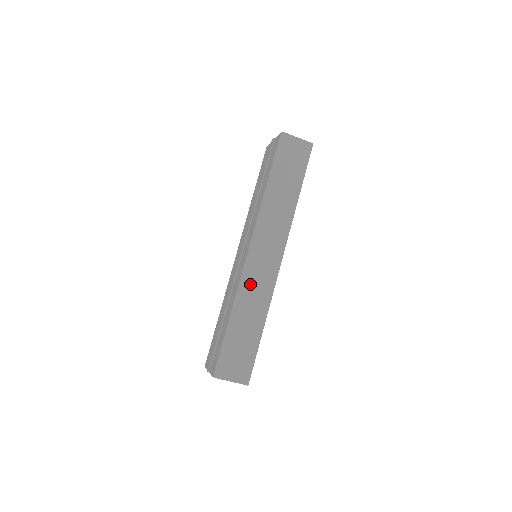
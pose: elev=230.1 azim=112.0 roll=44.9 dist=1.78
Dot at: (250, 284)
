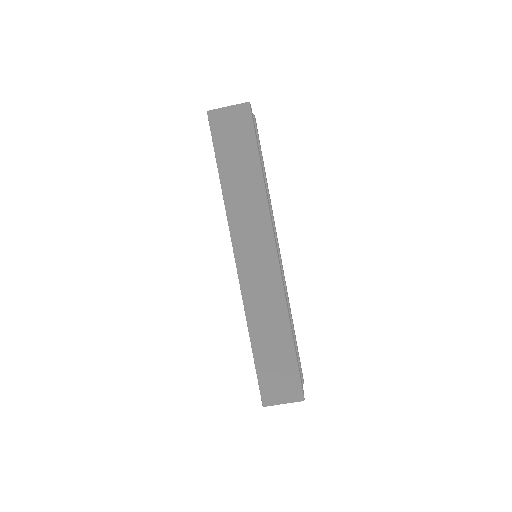
Dot at: (254, 296)
